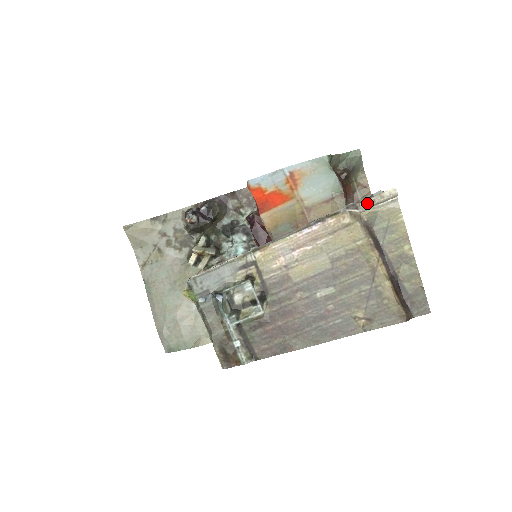
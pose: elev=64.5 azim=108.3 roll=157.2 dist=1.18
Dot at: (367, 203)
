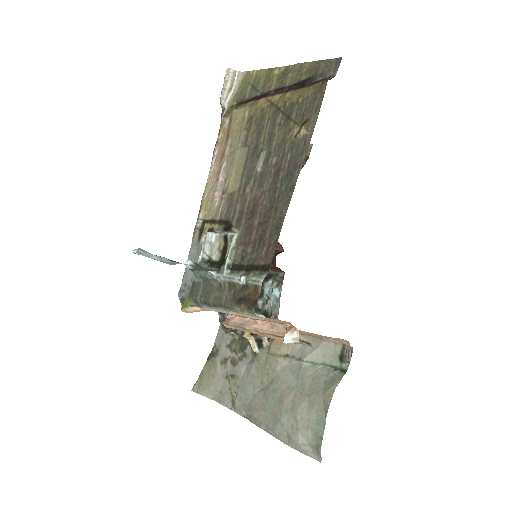
Dot at: (222, 96)
